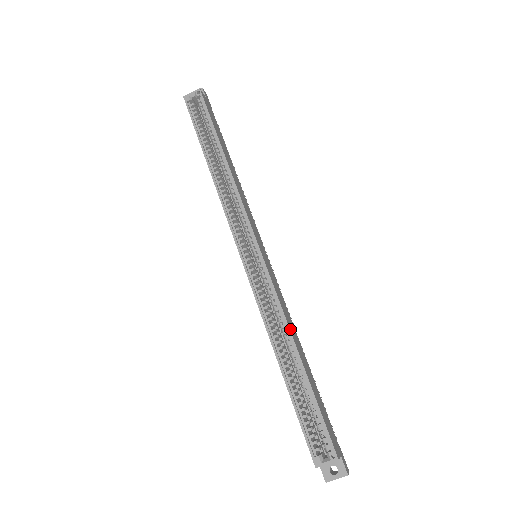
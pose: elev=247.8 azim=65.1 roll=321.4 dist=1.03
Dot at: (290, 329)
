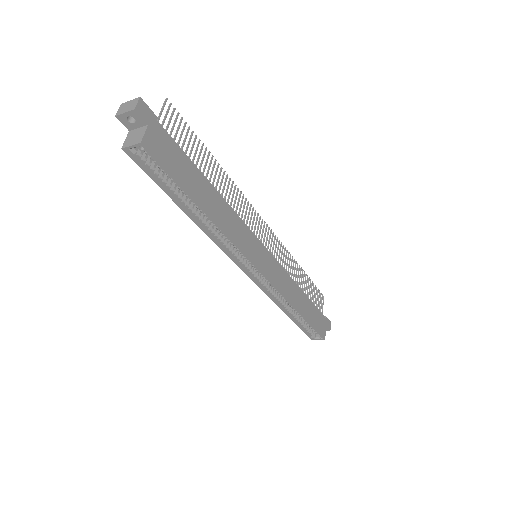
Dot at: (292, 302)
